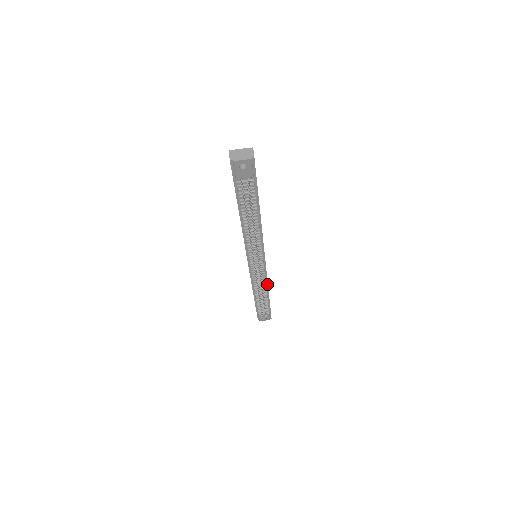
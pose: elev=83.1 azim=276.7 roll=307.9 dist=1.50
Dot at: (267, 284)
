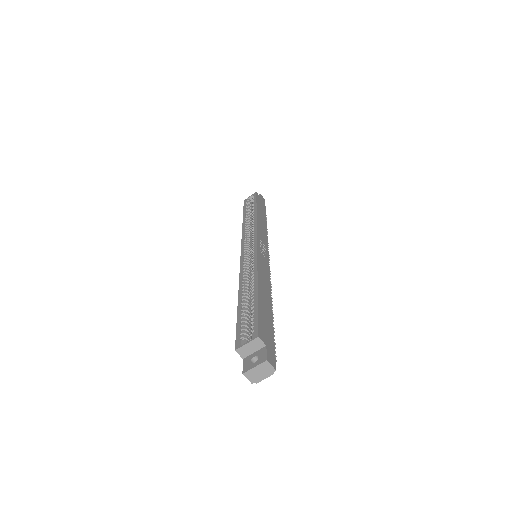
Dot at: (266, 234)
